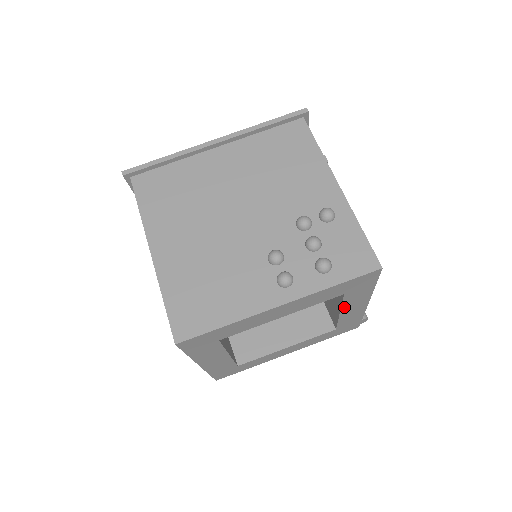
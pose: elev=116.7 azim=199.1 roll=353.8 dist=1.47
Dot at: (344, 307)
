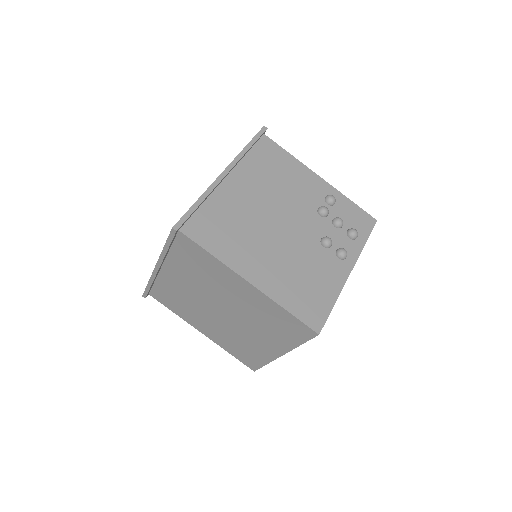
Dot at: occluded
